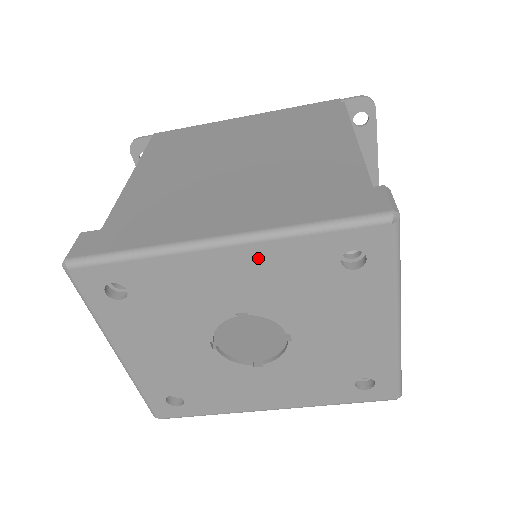
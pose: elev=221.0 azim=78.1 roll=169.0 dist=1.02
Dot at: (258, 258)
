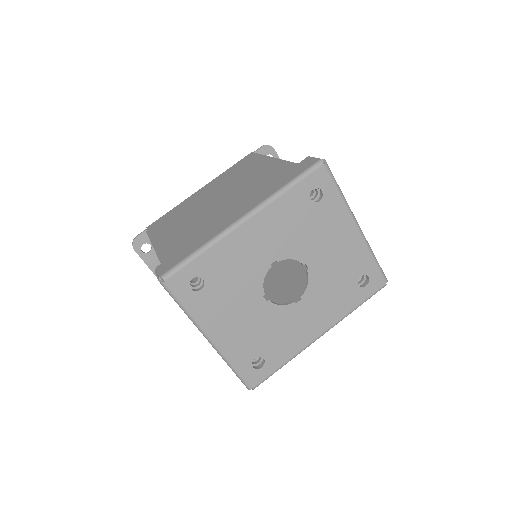
Dot at: (268, 219)
